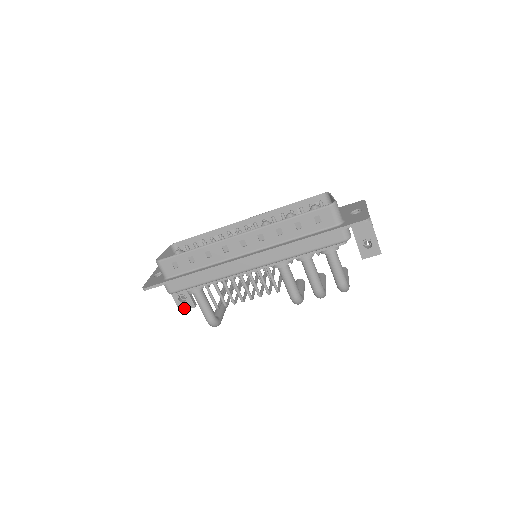
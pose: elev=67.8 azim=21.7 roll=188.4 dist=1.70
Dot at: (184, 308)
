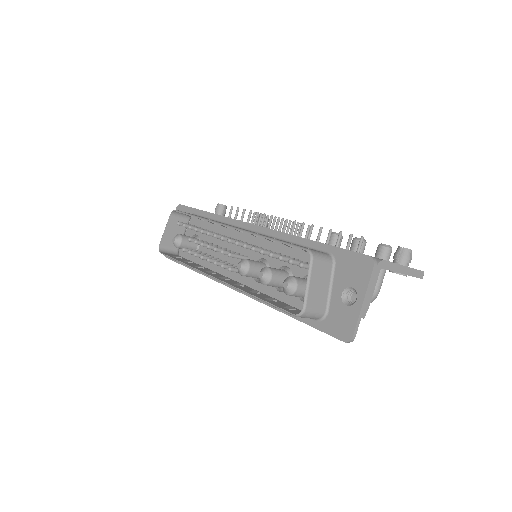
Dot at: occluded
